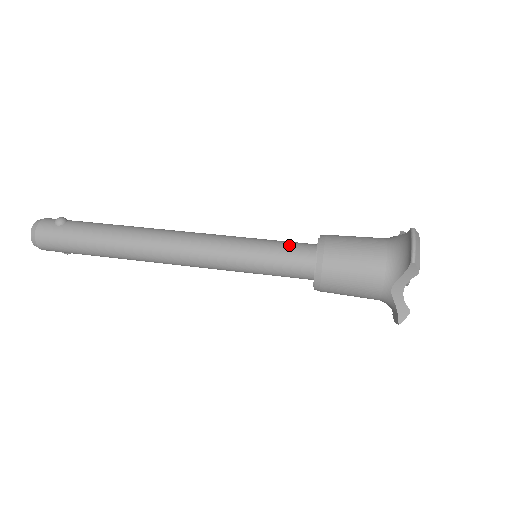
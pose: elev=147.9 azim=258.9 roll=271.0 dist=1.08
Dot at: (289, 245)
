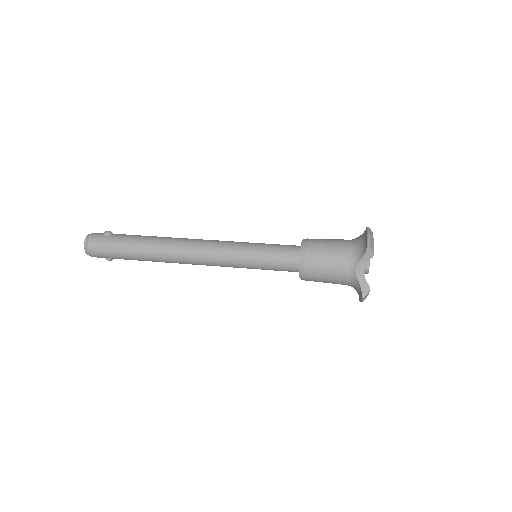
Dot at: (281, 245)
